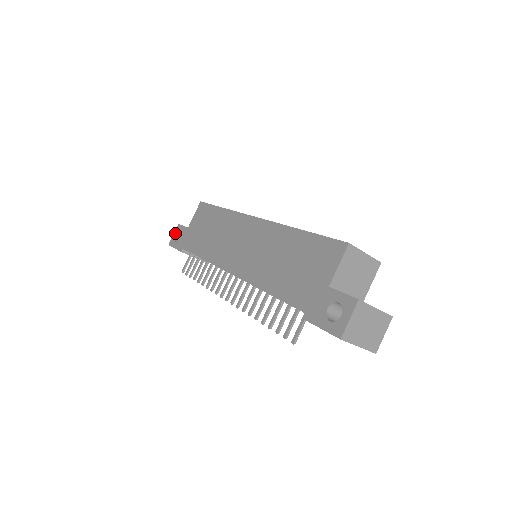
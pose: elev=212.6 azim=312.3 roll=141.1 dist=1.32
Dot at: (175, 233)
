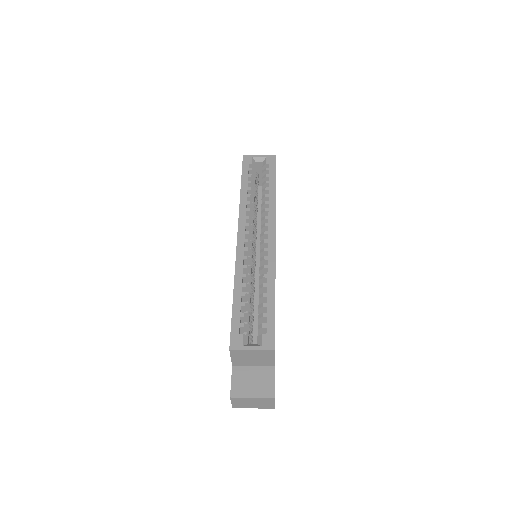
Dot at: occluded
